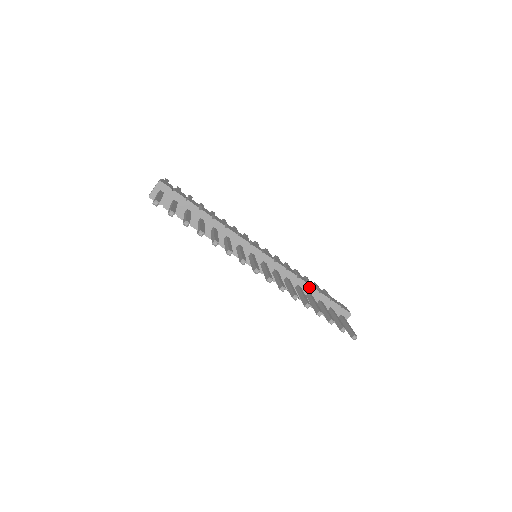
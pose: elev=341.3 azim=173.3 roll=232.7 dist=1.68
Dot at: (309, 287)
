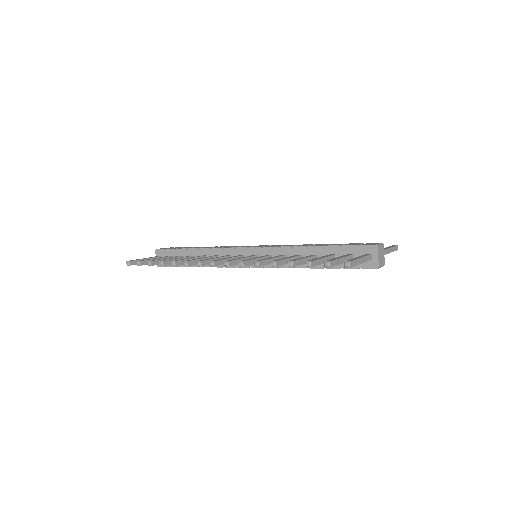
Dot at: (309, 249)
